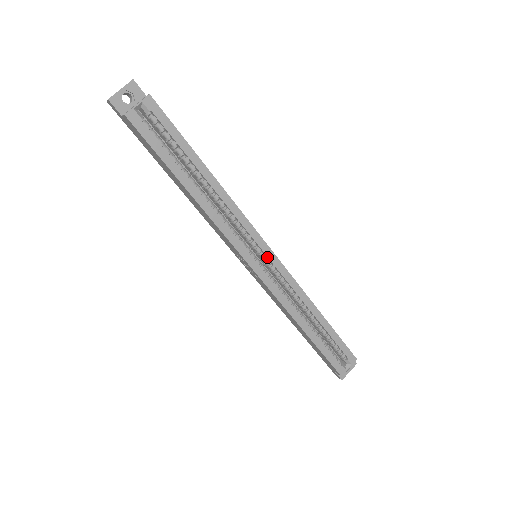
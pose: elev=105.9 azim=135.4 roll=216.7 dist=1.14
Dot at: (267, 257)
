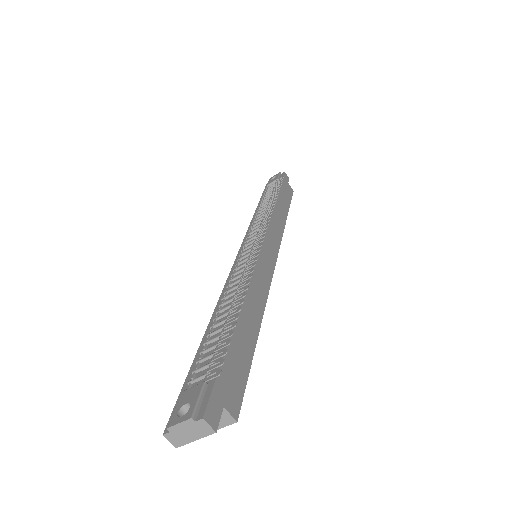
Dot at: occluded
